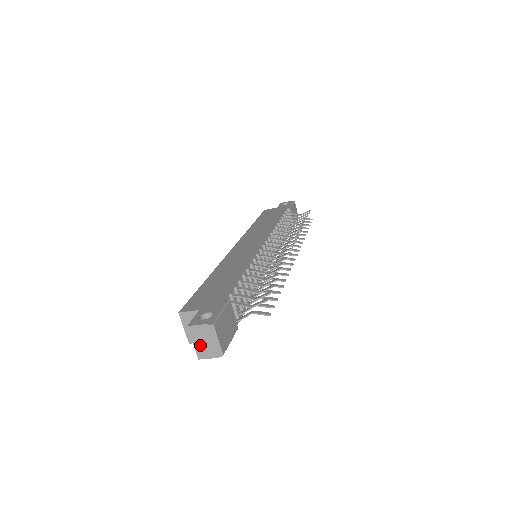
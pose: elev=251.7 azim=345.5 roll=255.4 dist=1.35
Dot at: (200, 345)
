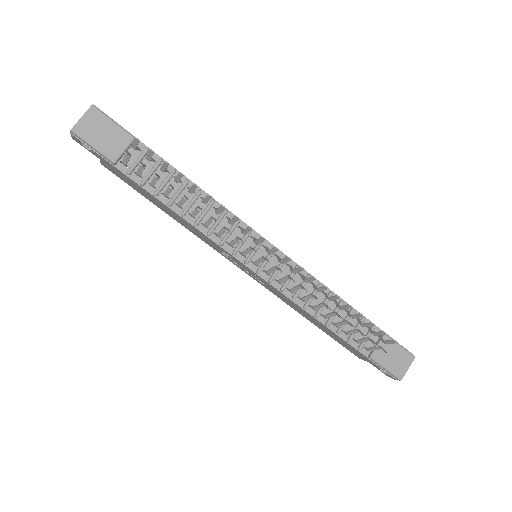
Dot at: occluded
